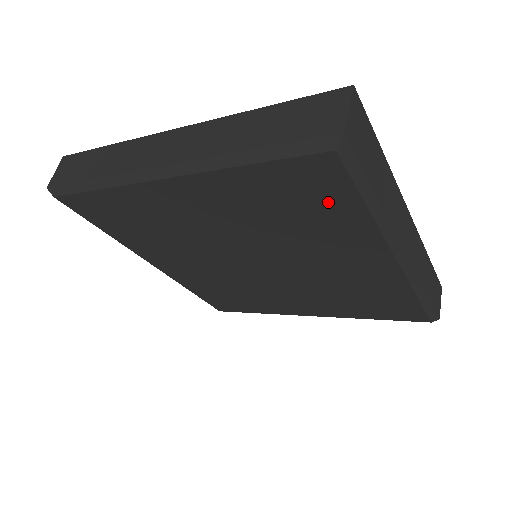
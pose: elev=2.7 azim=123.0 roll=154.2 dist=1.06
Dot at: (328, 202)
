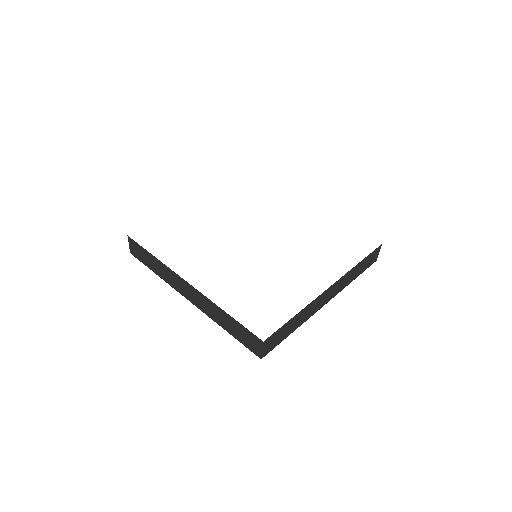
Dot at: occluded
